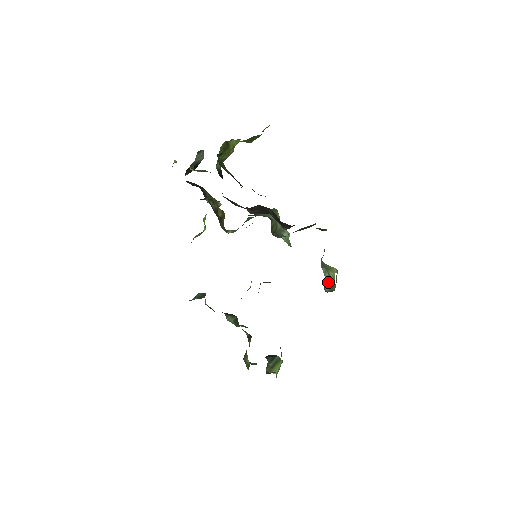
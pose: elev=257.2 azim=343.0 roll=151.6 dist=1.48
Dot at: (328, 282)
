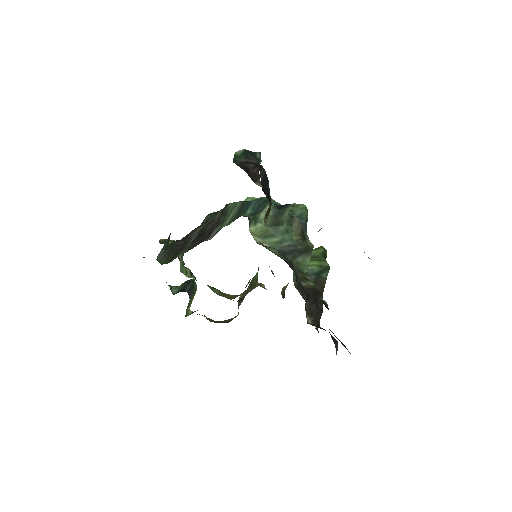
Dot at: occluded
